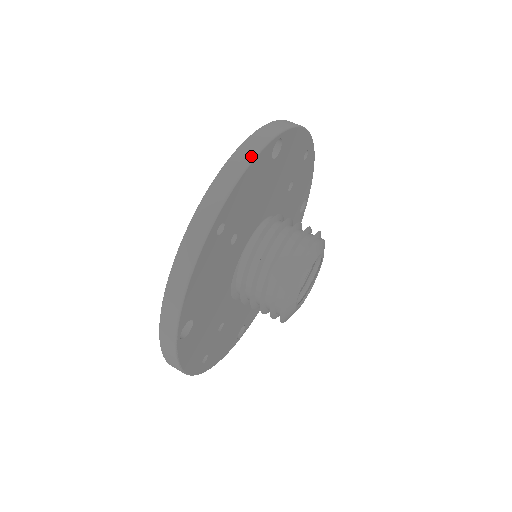
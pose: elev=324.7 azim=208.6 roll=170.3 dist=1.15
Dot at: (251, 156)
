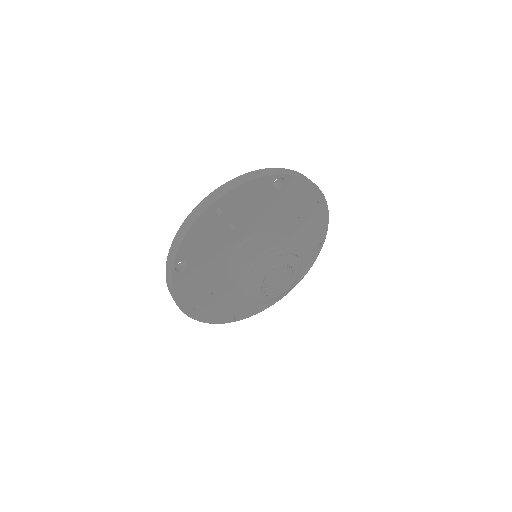
Dot at: (253, 177)
